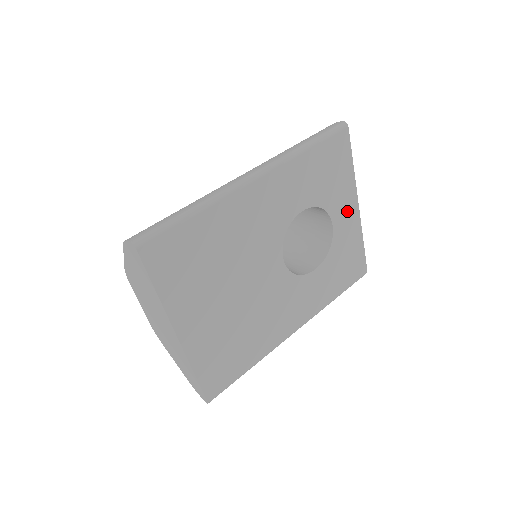
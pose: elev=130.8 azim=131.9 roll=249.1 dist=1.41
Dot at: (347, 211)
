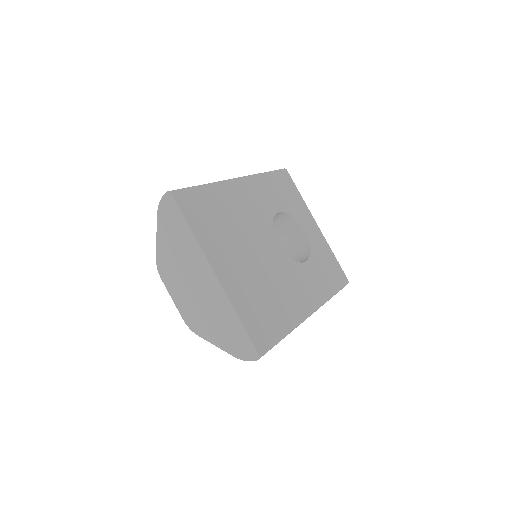
Dot at: (310, 225)
